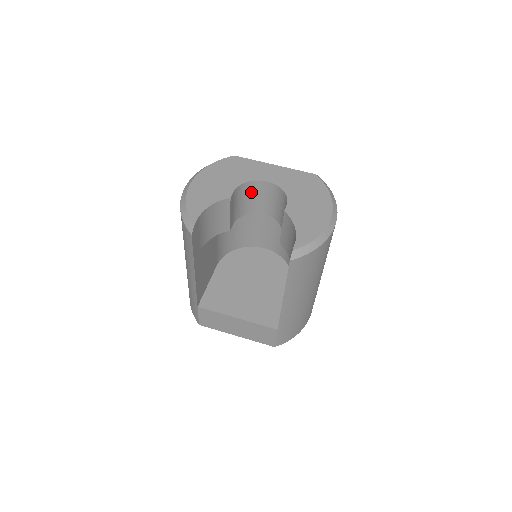
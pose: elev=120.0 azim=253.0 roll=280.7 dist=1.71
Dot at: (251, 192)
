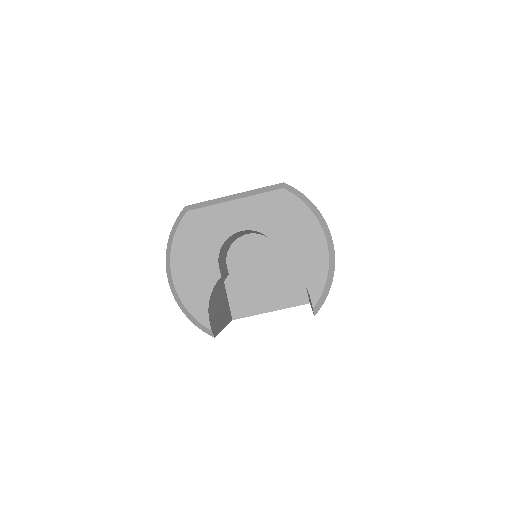
Dot at: (229, 240)
